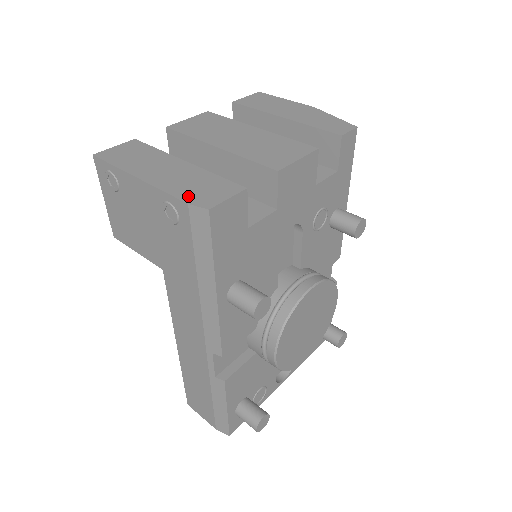
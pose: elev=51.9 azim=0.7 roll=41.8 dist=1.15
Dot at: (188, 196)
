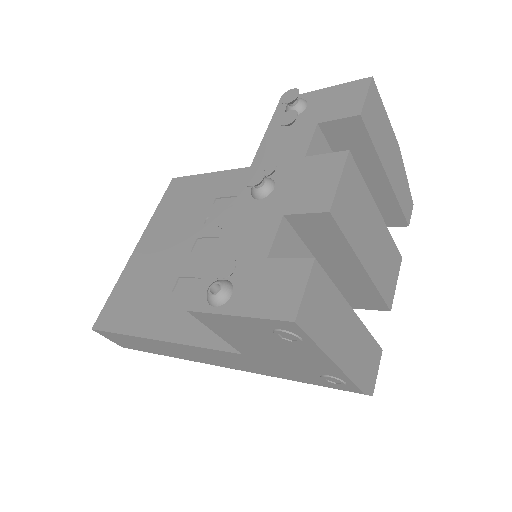
Dot at: (364, 382)
